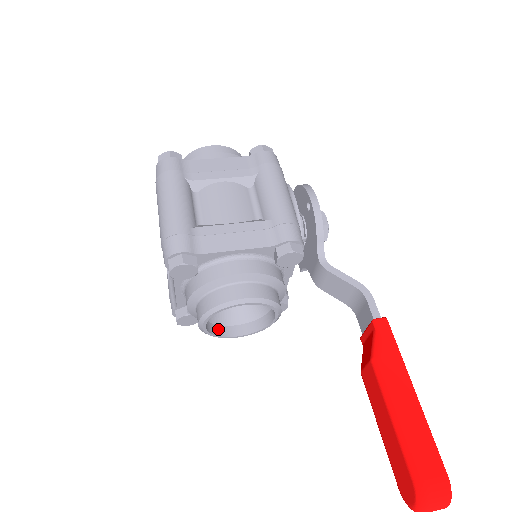
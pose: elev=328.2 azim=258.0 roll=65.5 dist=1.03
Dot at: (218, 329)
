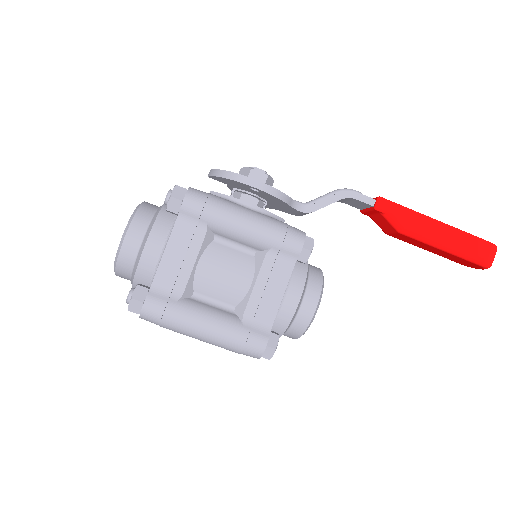
Dot at: occluded
